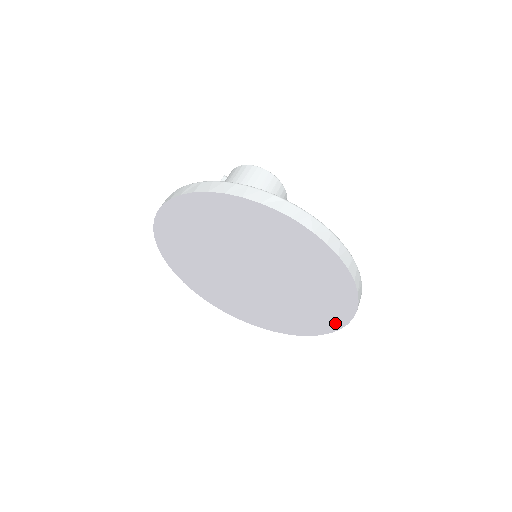
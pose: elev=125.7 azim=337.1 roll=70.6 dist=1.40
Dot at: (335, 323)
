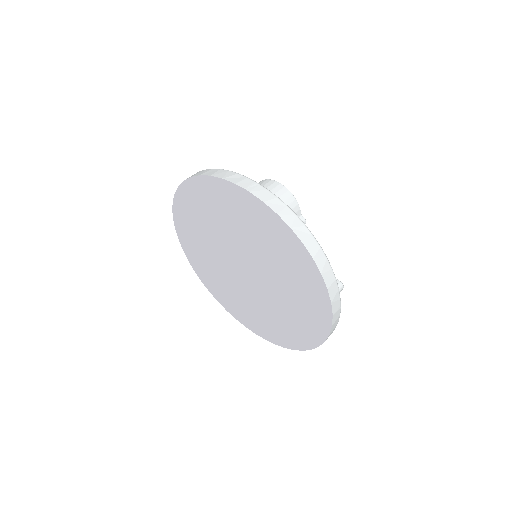
Dot at: (322, 325)
